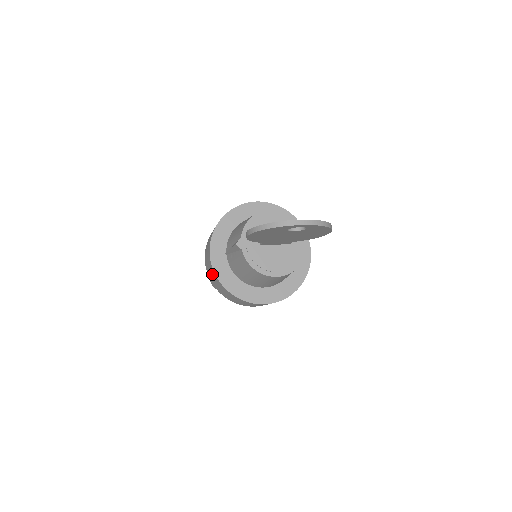
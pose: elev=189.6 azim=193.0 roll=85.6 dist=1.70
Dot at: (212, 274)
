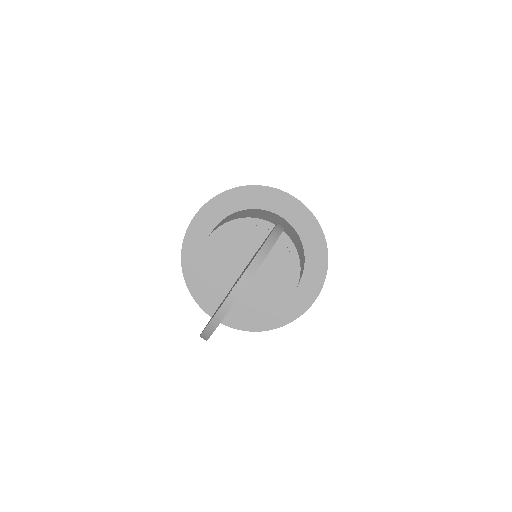
Dot at: occluded
